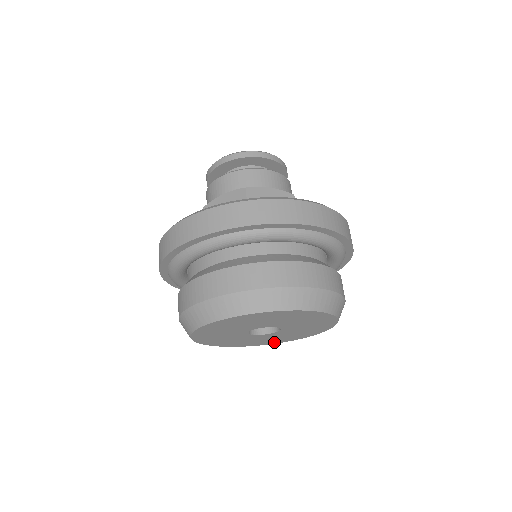
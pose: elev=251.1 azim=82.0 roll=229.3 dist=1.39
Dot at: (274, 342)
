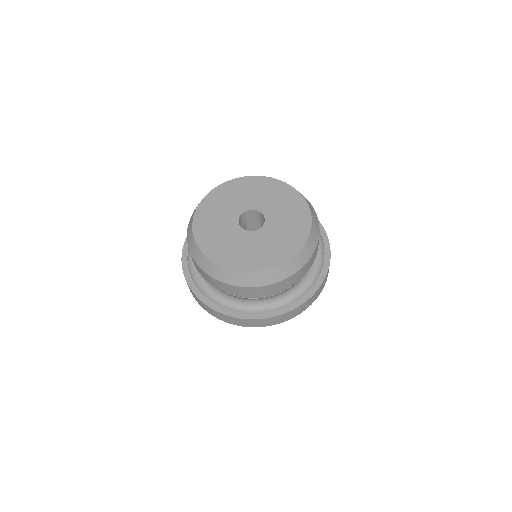
Dot at: (284, 256)
